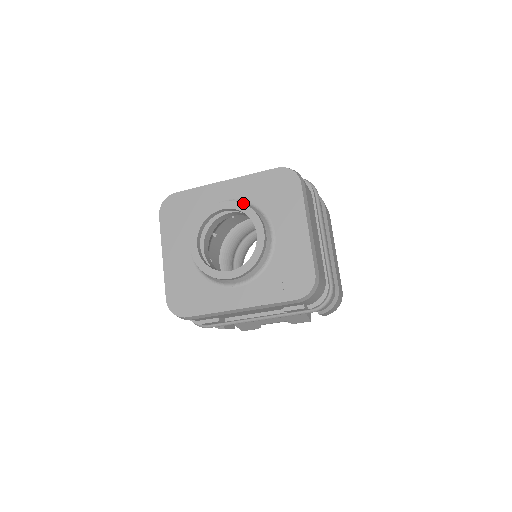
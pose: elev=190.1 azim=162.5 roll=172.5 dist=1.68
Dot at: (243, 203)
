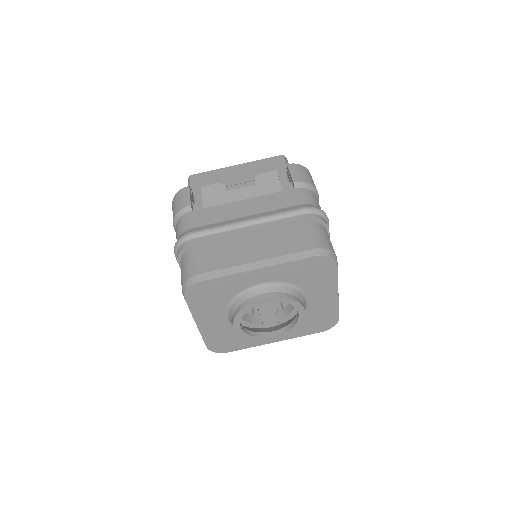
Dot at: (281, 288)
